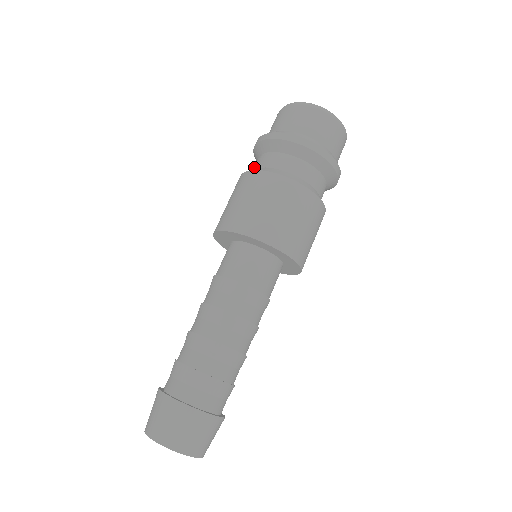
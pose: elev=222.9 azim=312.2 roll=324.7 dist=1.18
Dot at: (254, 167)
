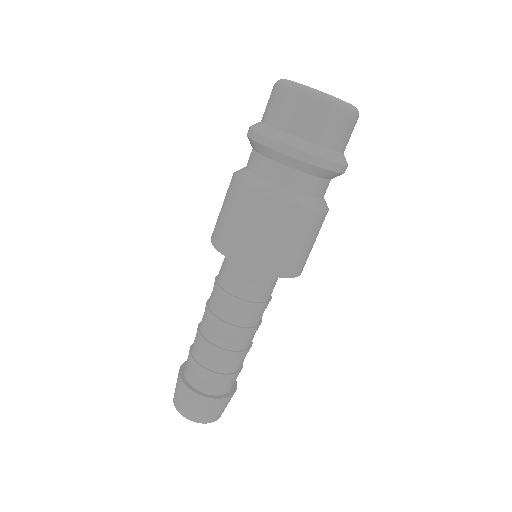
Dot at: (248, 164)
